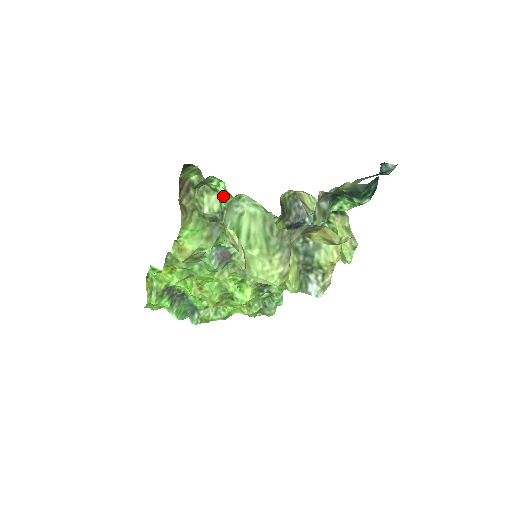
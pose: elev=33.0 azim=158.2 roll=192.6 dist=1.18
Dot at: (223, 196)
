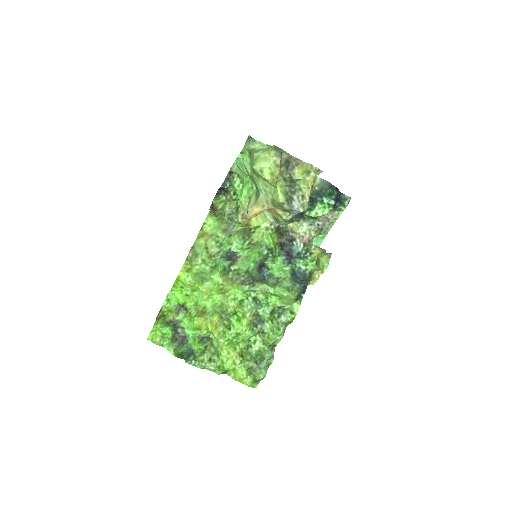
Dot at: (241, 191)
